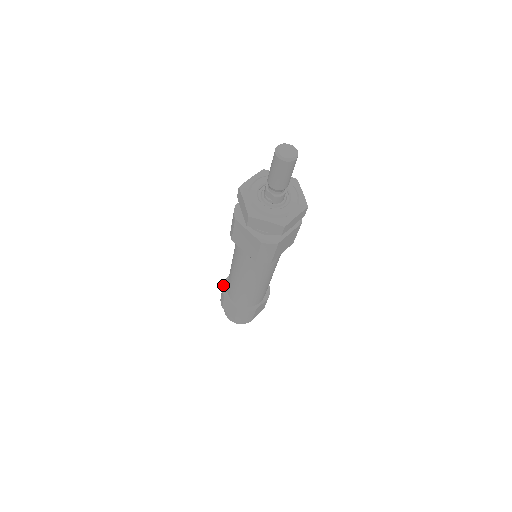
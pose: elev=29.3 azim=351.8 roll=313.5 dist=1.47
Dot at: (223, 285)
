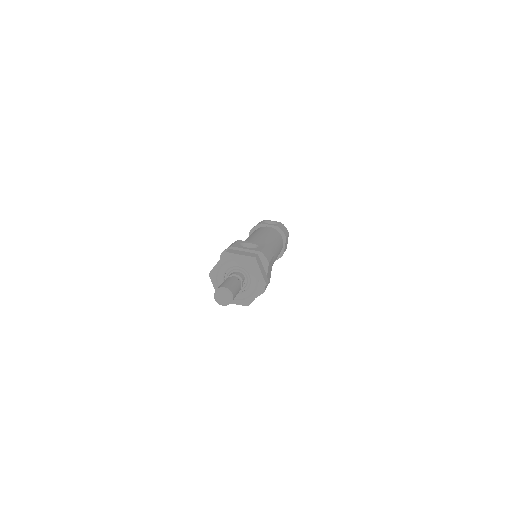
Dot at: (257, 225)
